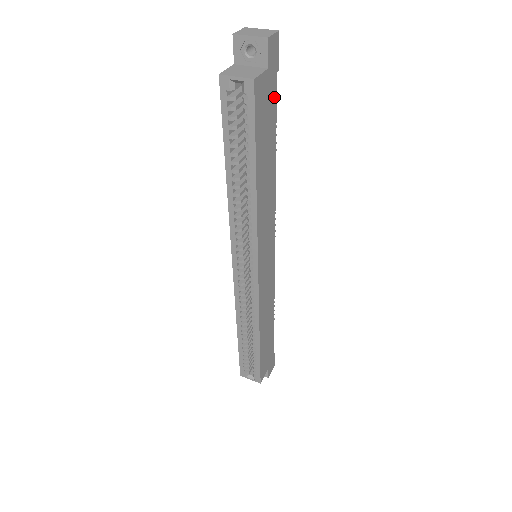
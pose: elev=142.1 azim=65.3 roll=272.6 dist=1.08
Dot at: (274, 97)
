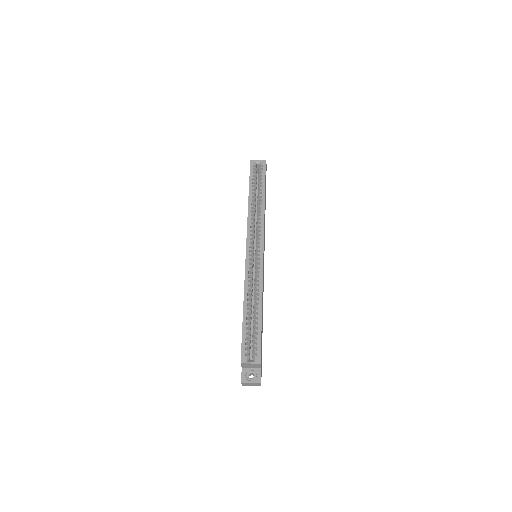
Dot at: occluded
